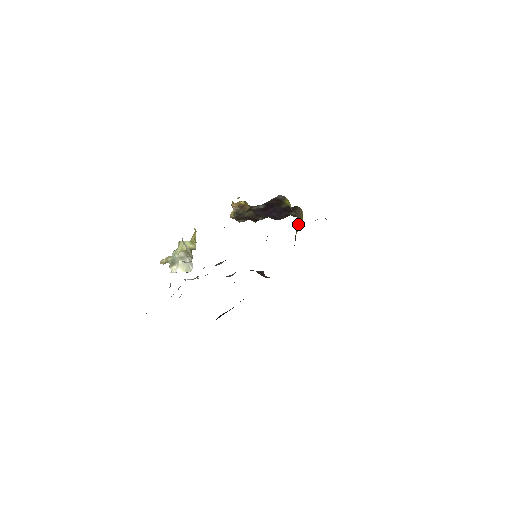
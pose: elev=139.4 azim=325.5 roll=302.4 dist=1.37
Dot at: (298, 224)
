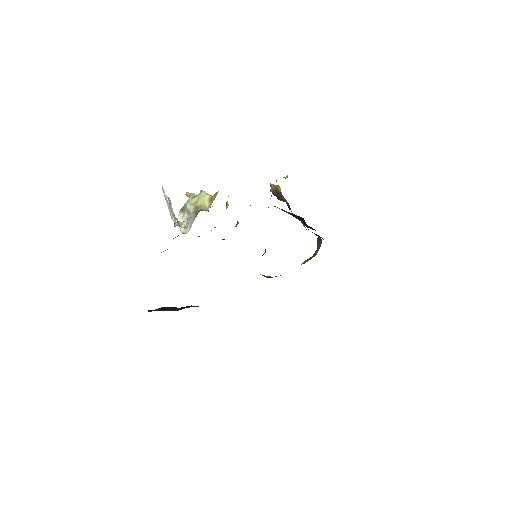
Dot at: (314, 253)
